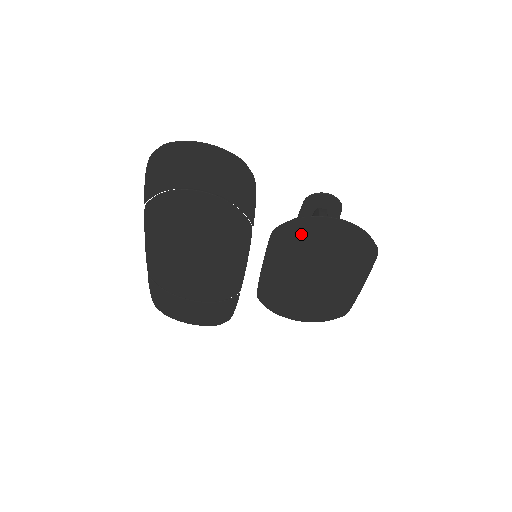
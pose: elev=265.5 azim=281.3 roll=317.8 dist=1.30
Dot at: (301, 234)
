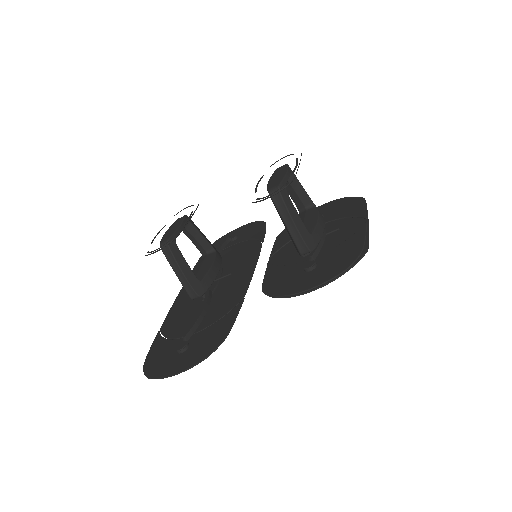
Dot at: (287, 283)
